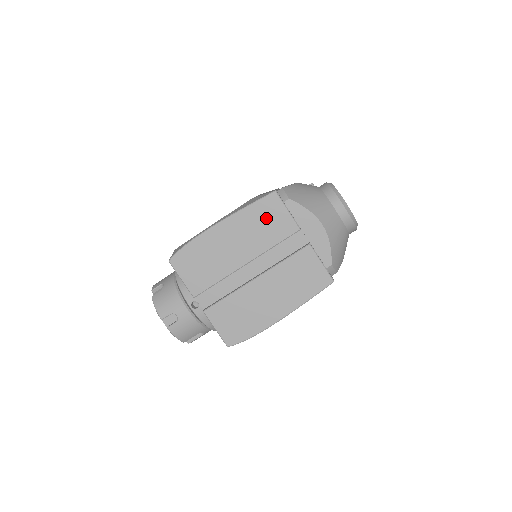
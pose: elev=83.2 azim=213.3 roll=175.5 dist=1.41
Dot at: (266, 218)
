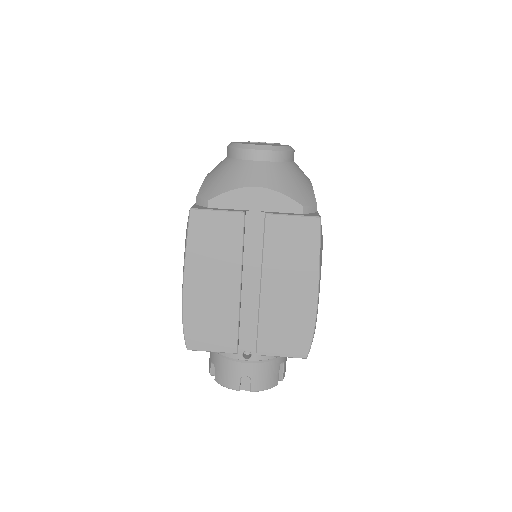
Dot at: (210, 236)
